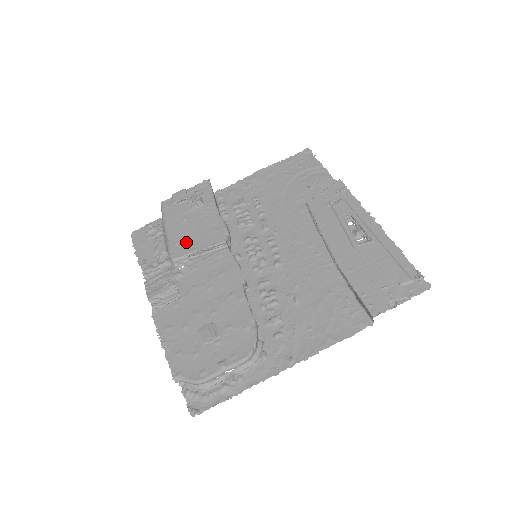
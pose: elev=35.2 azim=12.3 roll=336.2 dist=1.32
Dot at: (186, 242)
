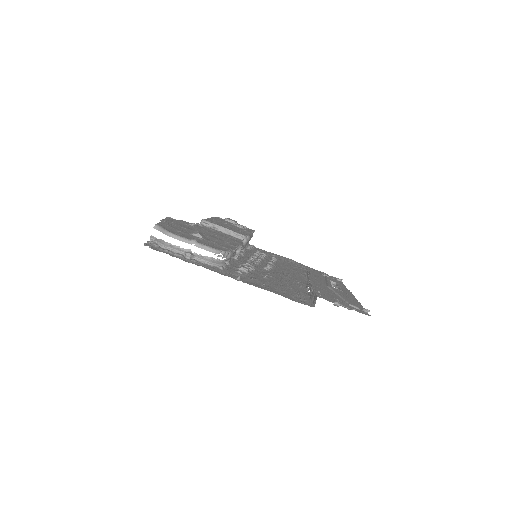
Dot at: (219, 224)
